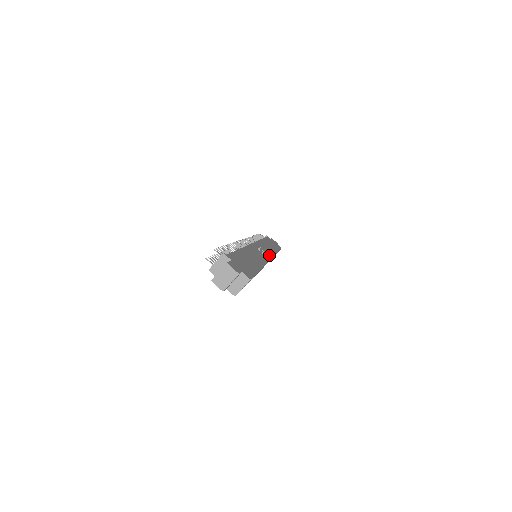
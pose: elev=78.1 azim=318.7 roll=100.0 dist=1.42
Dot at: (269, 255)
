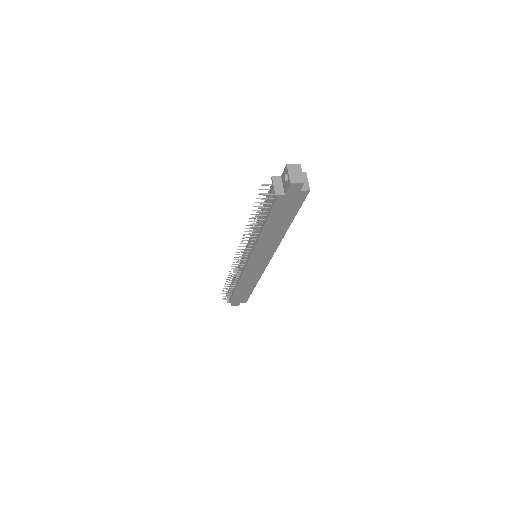
Dot at: occluded
